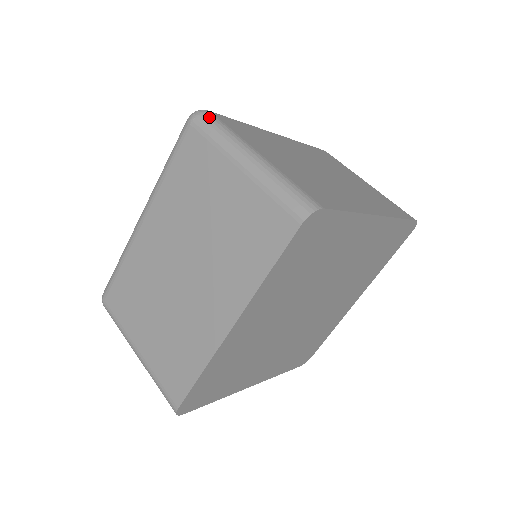
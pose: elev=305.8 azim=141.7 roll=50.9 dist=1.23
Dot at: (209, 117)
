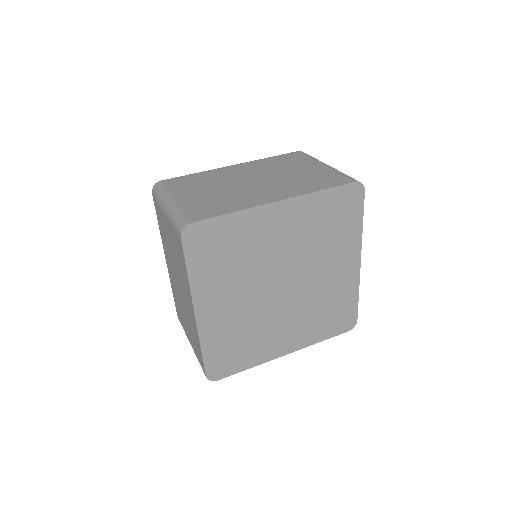
Dot at: occluded
